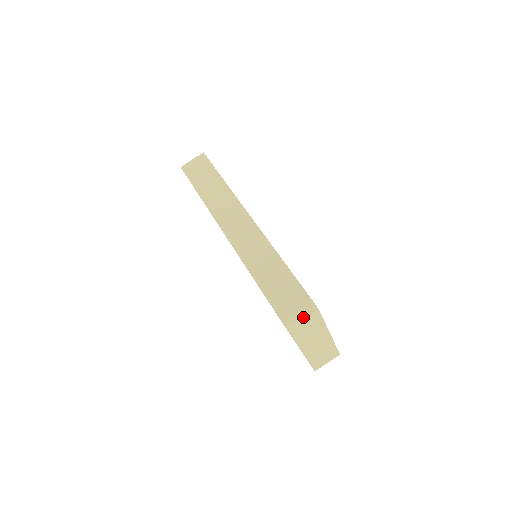
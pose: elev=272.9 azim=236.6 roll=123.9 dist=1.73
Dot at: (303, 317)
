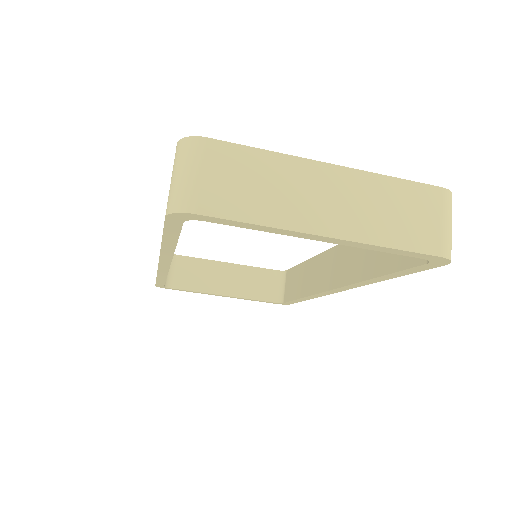
Dot at: (183, 171)
